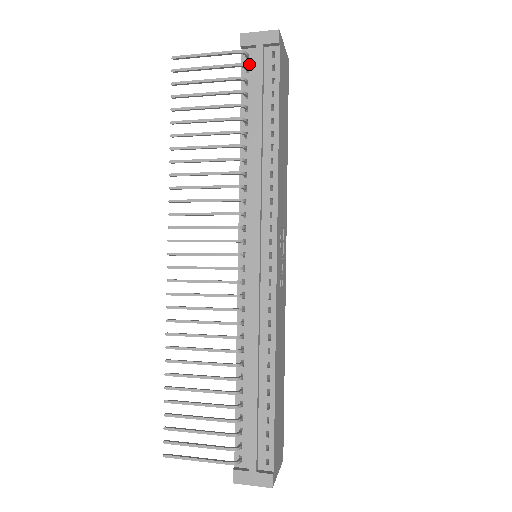
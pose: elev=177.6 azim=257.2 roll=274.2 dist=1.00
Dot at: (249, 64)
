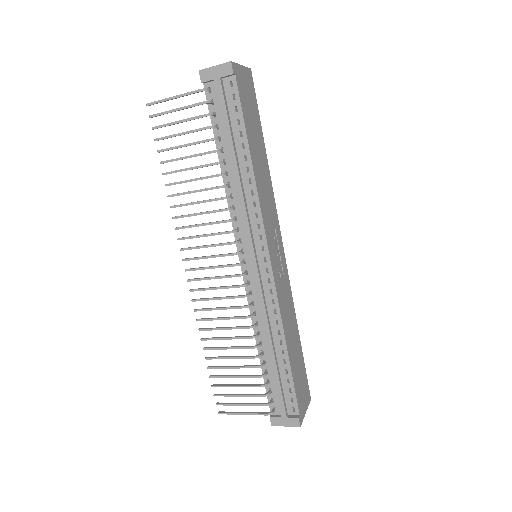
Dot at: (213, 97)
